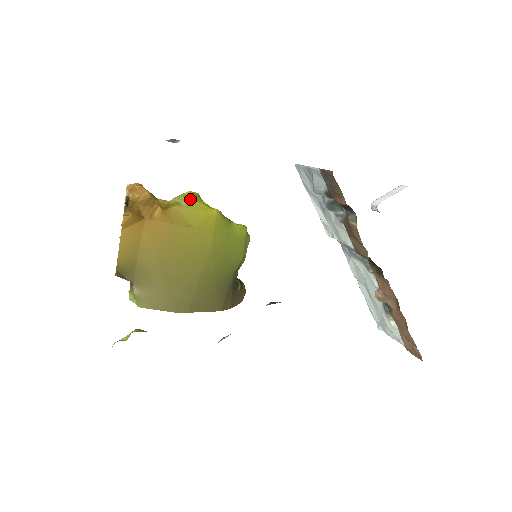
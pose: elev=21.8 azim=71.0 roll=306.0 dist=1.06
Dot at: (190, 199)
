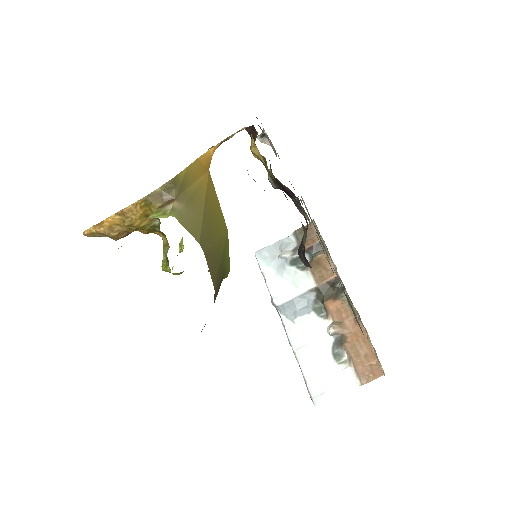
Dot at: occluded
